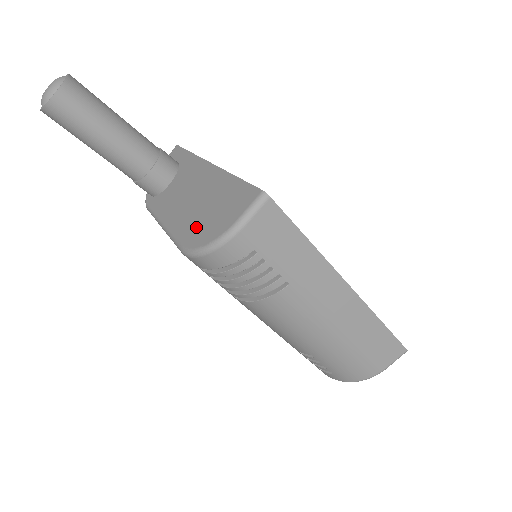
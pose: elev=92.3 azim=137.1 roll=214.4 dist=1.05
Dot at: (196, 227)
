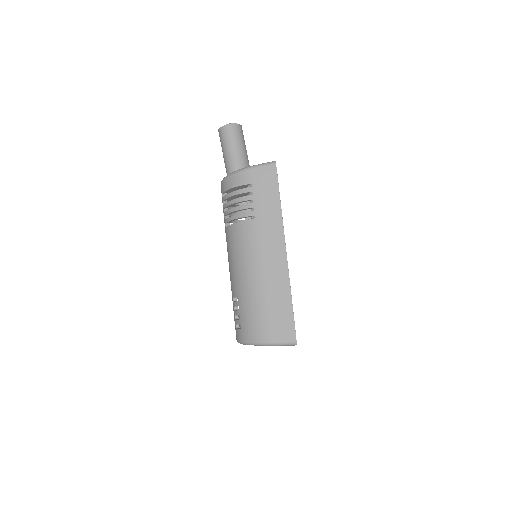
Dot at: occluded
